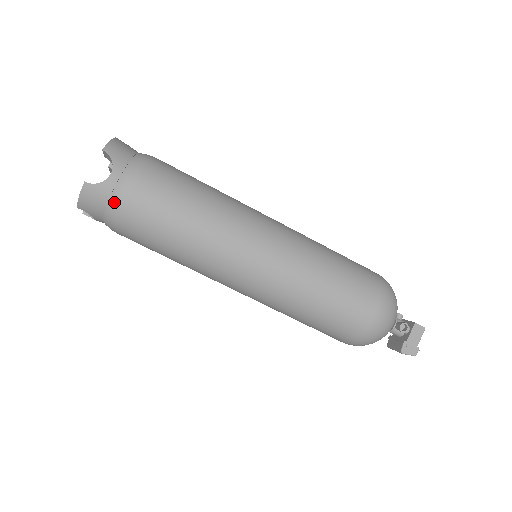
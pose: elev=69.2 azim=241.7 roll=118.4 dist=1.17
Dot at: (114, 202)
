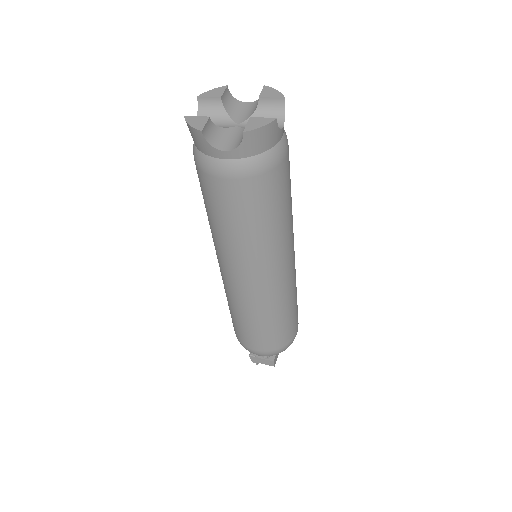
Dot at: (205, 161)
